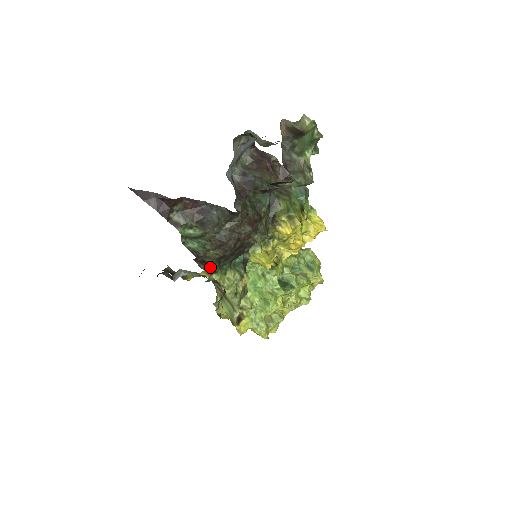
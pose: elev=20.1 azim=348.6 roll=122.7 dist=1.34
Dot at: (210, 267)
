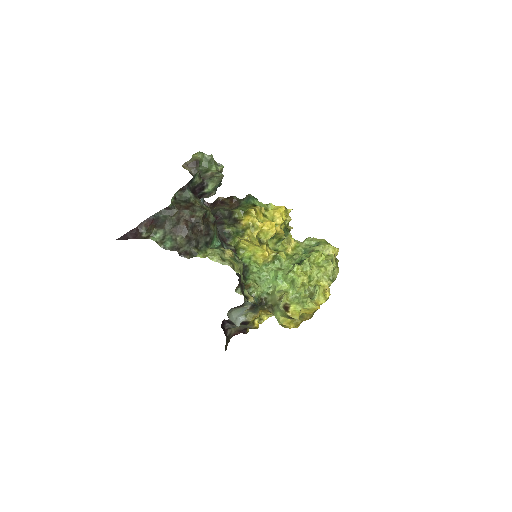
Dot at: (191, 253)
